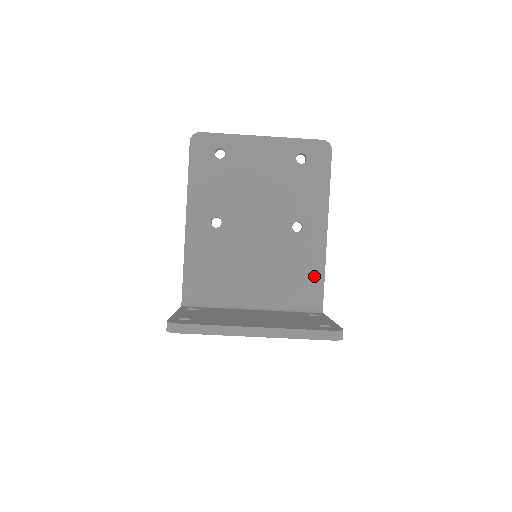
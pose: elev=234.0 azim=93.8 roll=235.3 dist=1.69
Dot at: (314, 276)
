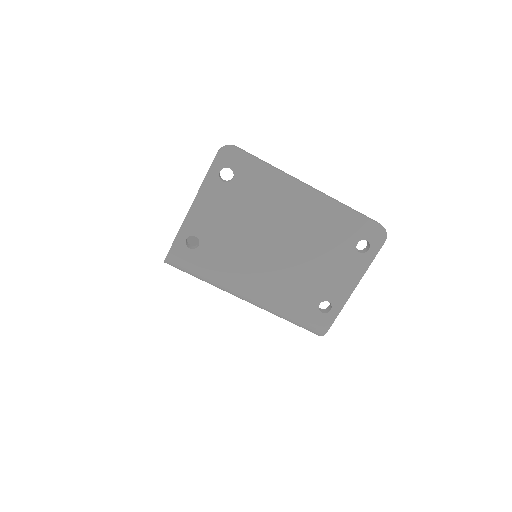
Dot at: occluded
